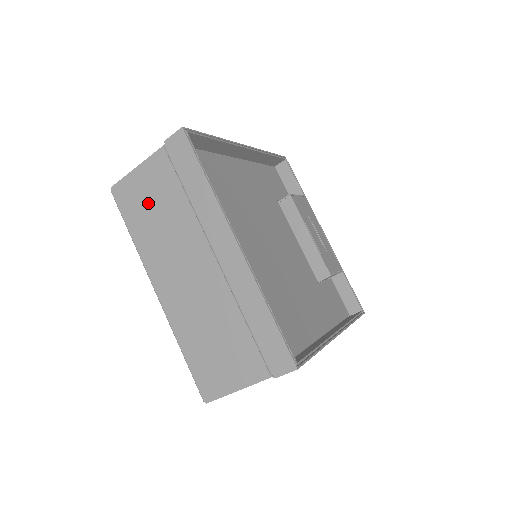
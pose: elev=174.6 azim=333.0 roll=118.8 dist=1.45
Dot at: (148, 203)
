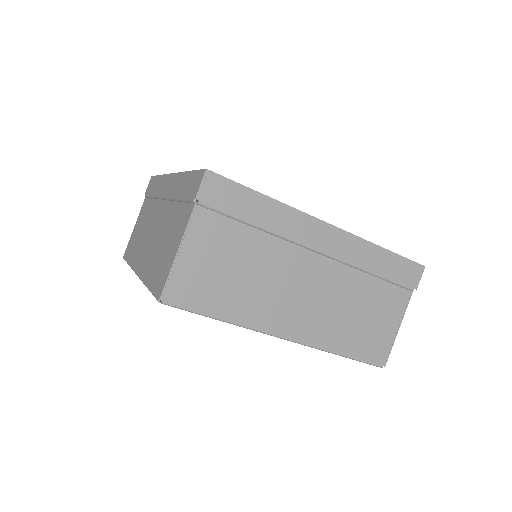
Dot at: (137, 233)
